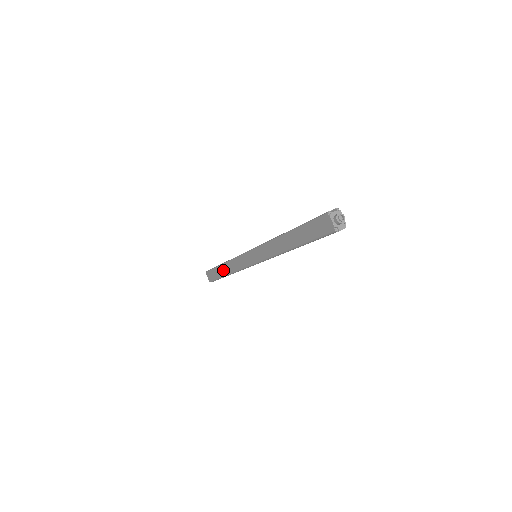
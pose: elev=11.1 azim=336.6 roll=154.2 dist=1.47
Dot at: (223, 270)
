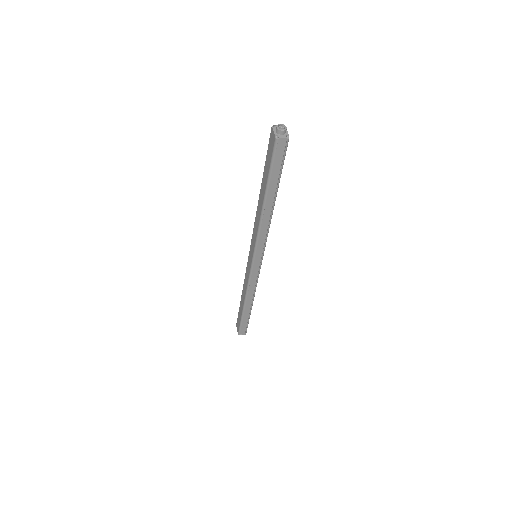
Dot at: (242, 302)
